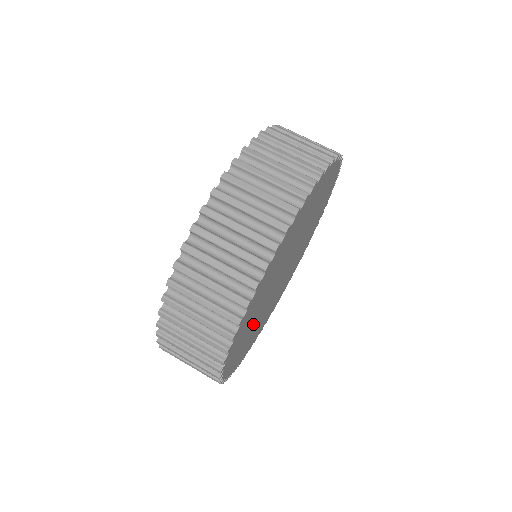
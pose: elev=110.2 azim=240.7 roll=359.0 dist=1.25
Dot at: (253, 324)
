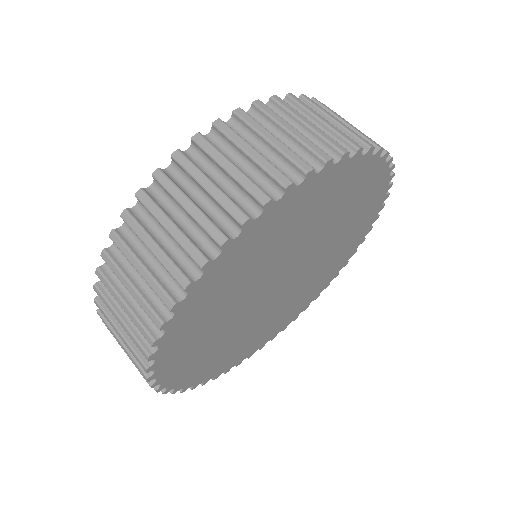
Dot at: (227, 339)
